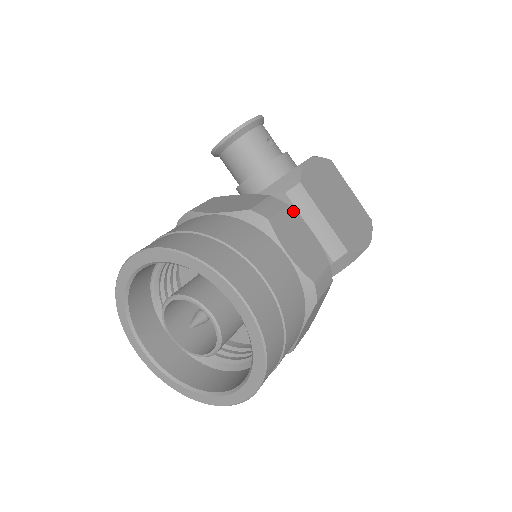
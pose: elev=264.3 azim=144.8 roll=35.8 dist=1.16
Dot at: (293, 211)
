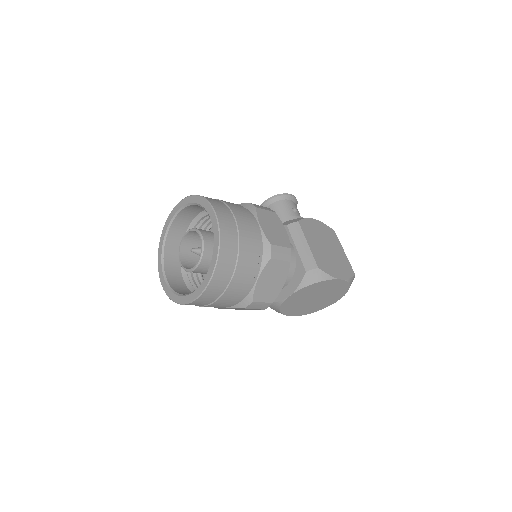
Dot at: (277, 216)
